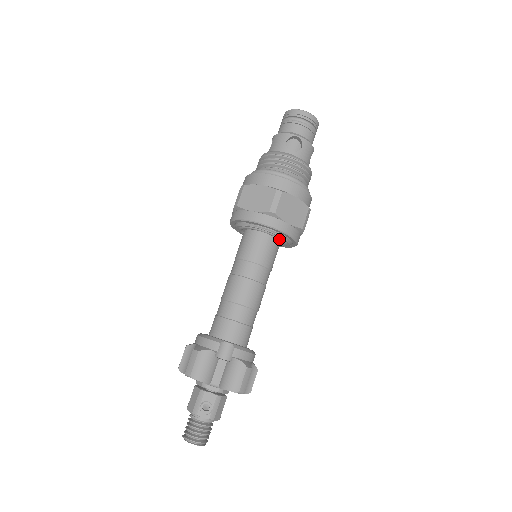
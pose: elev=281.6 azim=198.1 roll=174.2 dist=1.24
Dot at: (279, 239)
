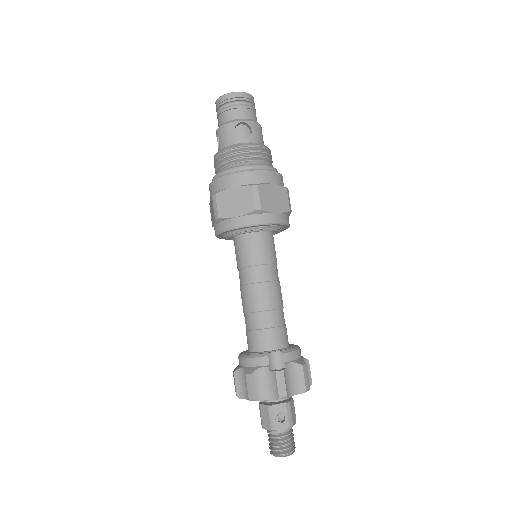
Dot at: occluded
